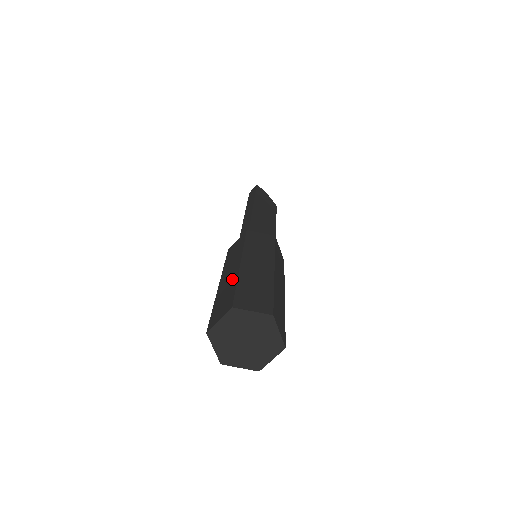
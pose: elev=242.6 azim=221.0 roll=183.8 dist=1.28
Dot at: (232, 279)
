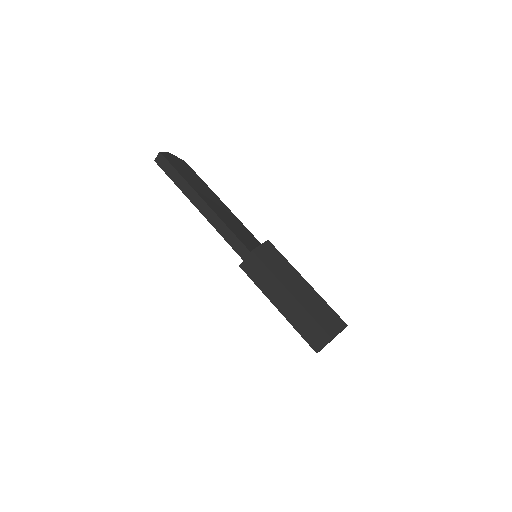
Dot at: (298, 310)
